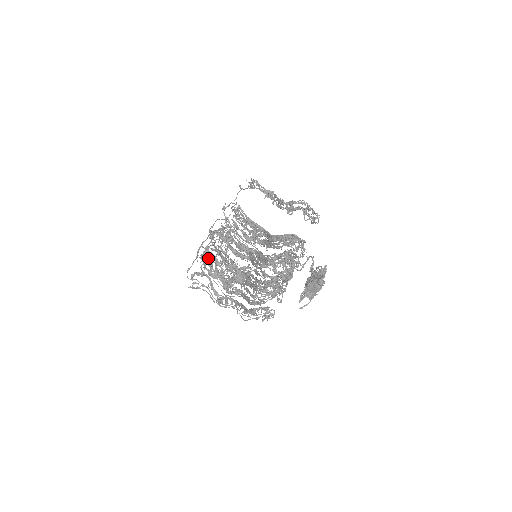
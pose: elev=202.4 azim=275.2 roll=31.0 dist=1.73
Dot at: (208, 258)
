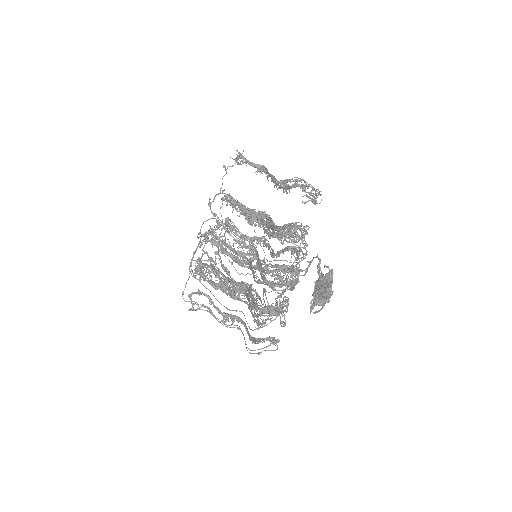
Dot at: (201, 275)
